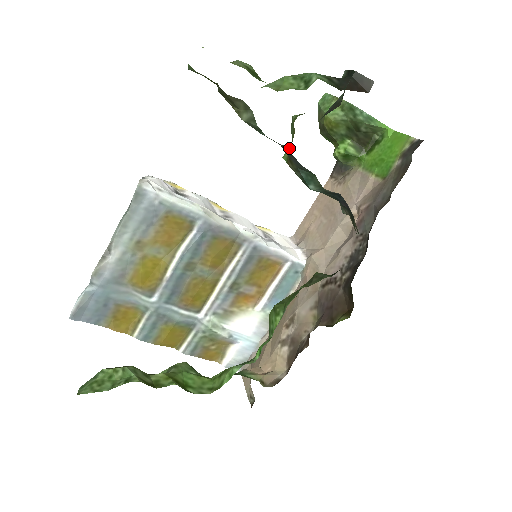
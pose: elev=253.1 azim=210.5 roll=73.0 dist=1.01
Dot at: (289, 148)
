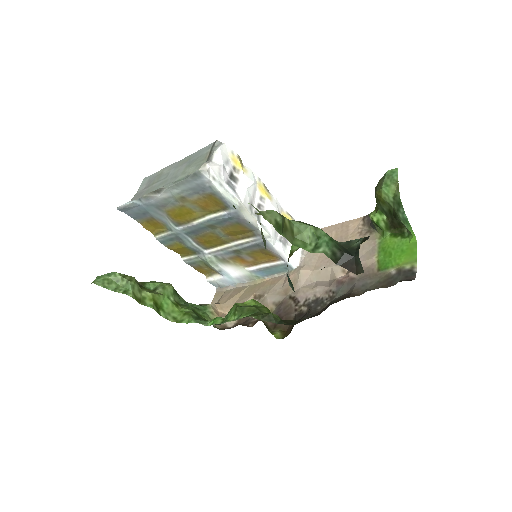
Dot at: occluded
